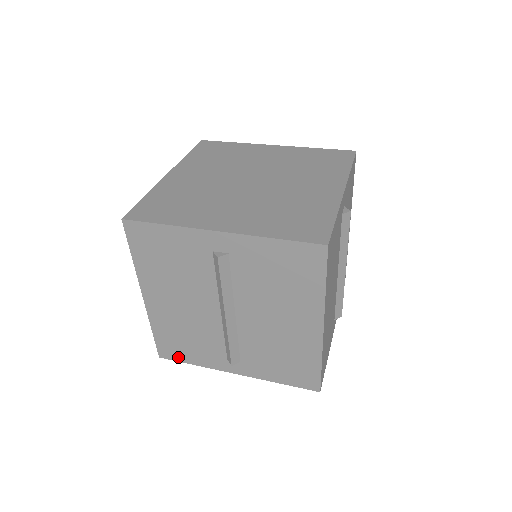
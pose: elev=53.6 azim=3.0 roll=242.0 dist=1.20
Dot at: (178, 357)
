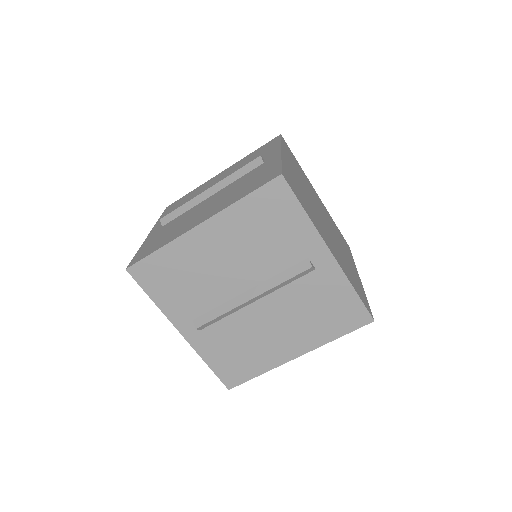
Dot at: (147, 284)
